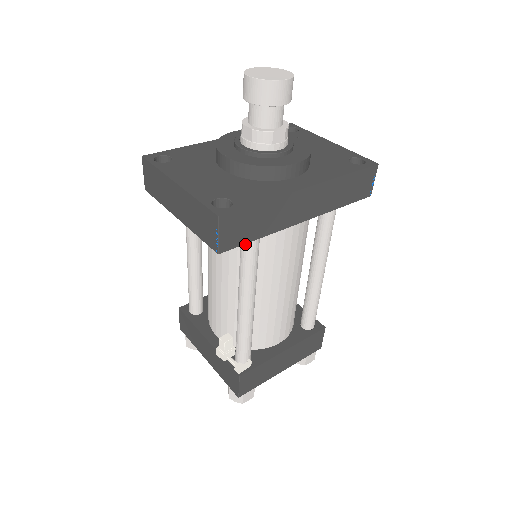
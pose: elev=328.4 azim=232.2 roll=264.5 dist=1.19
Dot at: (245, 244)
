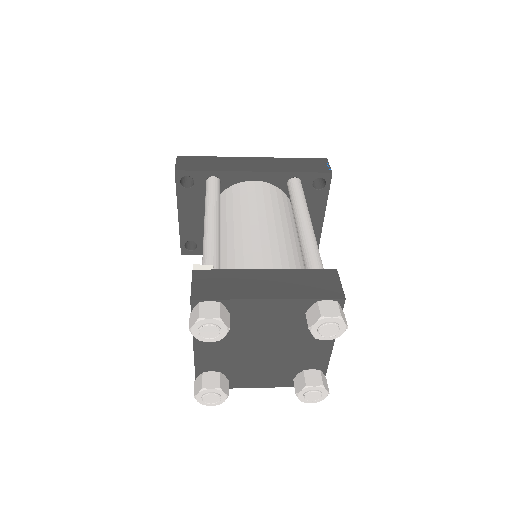
Dot at: (206, 185)
